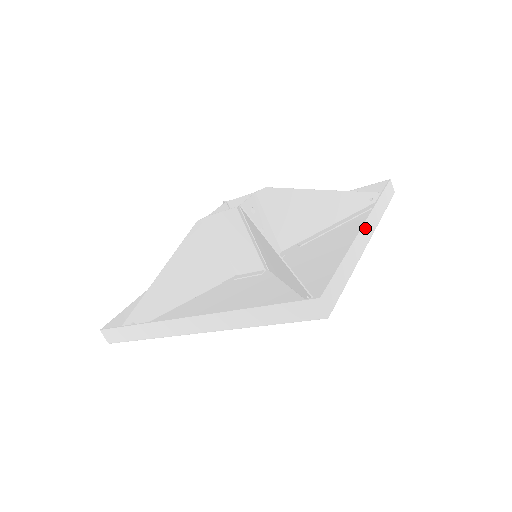
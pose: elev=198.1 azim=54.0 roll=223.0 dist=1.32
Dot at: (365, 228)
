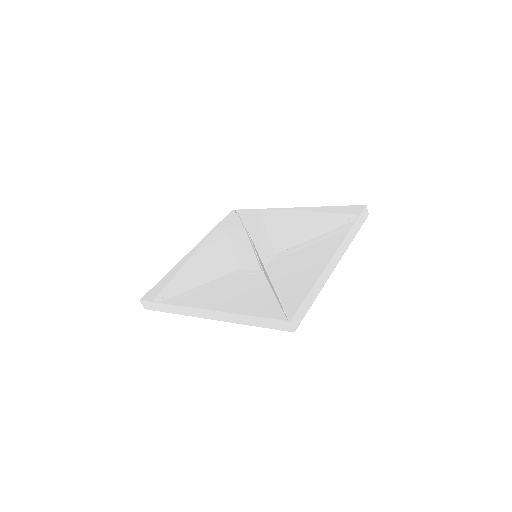
Dot at: (335, 257)
